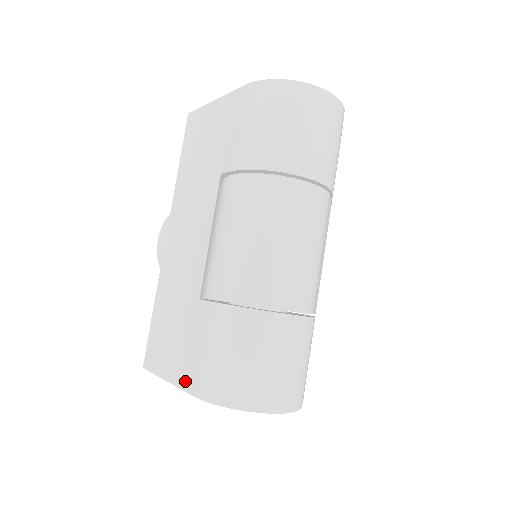
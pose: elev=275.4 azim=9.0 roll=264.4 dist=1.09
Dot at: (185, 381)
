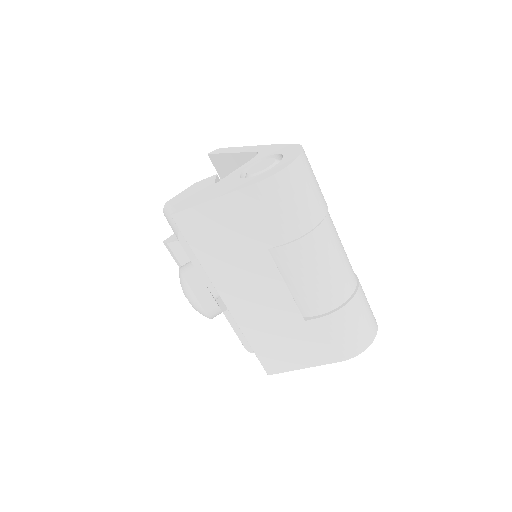
Dot at: (326, 360)
